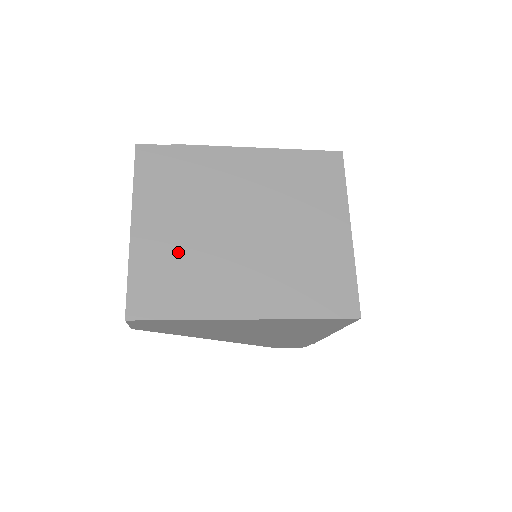
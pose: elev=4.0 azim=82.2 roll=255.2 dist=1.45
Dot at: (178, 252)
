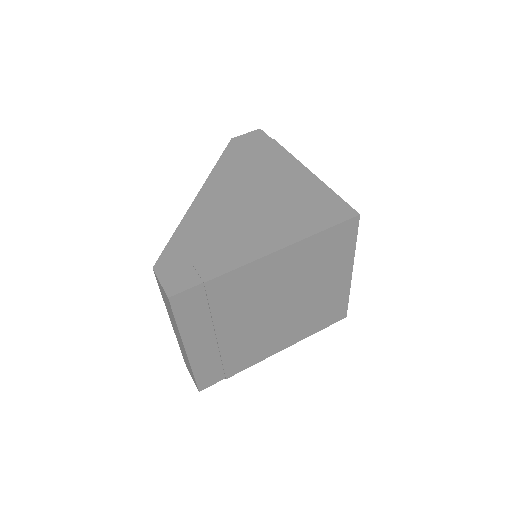
Dot at: (227, 347)
